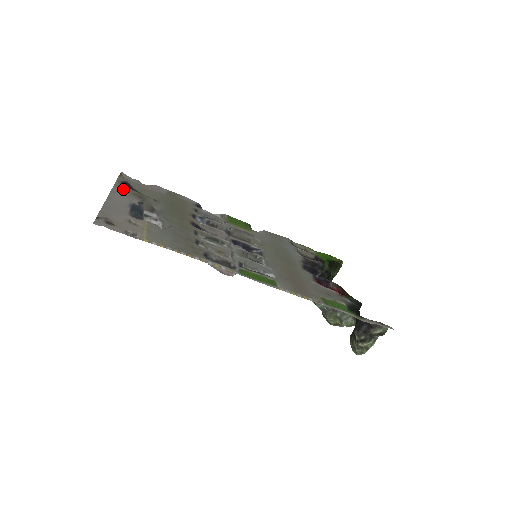
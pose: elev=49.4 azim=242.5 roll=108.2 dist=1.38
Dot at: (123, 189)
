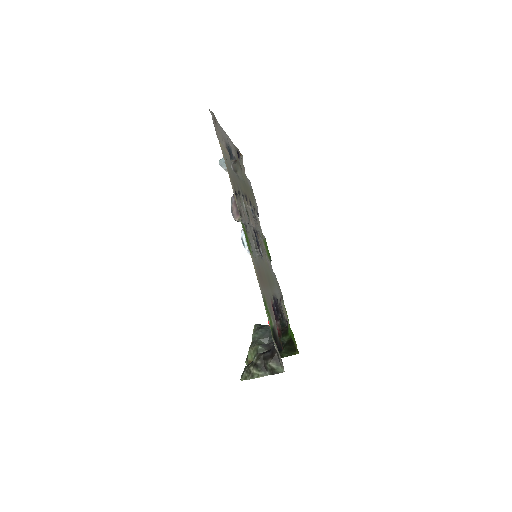
Dot at: (235, 149)
